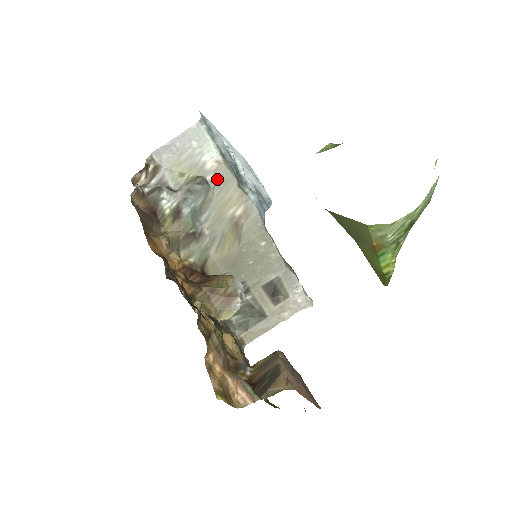
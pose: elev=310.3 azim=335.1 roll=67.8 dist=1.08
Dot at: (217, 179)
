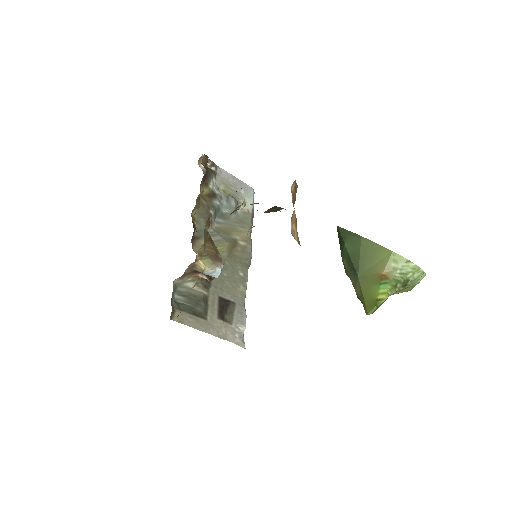
Dot at: (242, 216)
